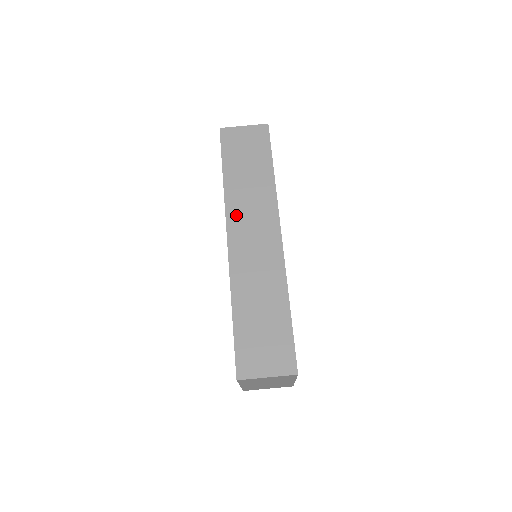
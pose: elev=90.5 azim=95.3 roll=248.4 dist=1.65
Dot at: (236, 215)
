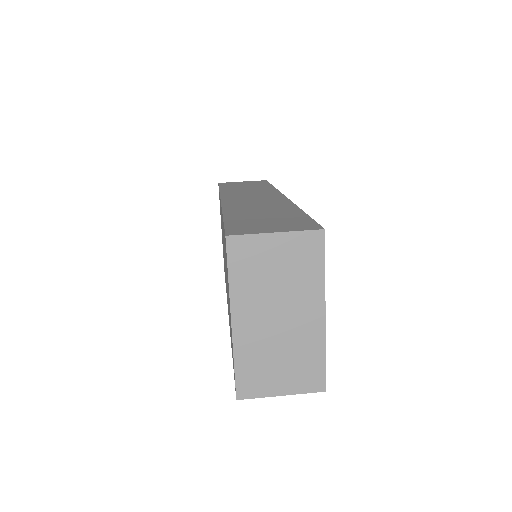
Dot at: (232, 195)
